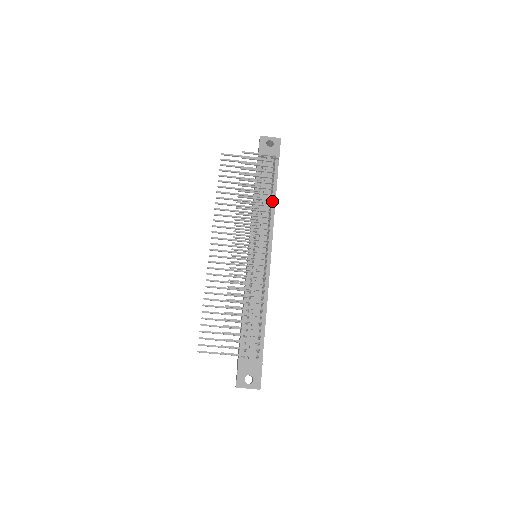
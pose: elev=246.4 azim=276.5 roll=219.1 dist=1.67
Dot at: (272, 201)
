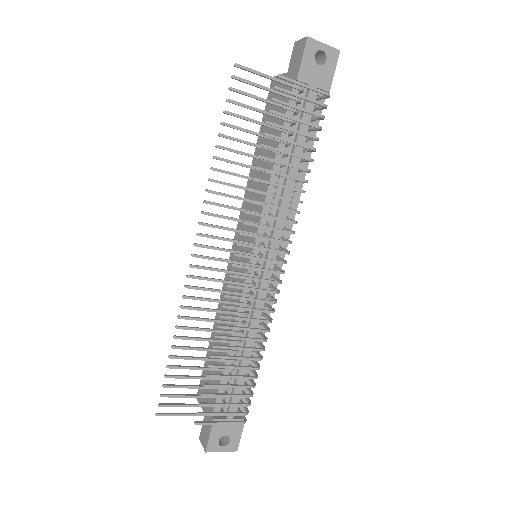
Dot at: (301, 172)
